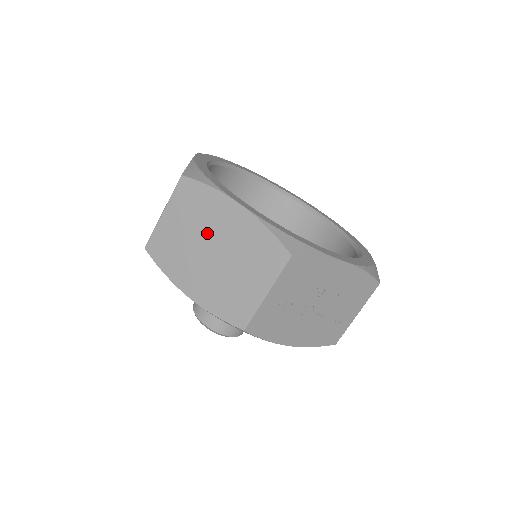
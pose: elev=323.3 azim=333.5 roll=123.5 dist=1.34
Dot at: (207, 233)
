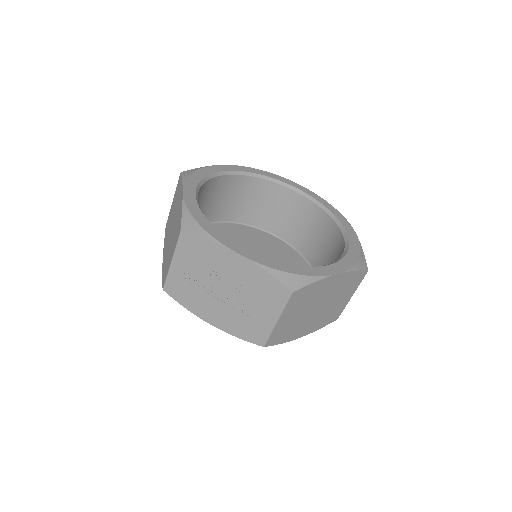
Dot at: (174, 214)
